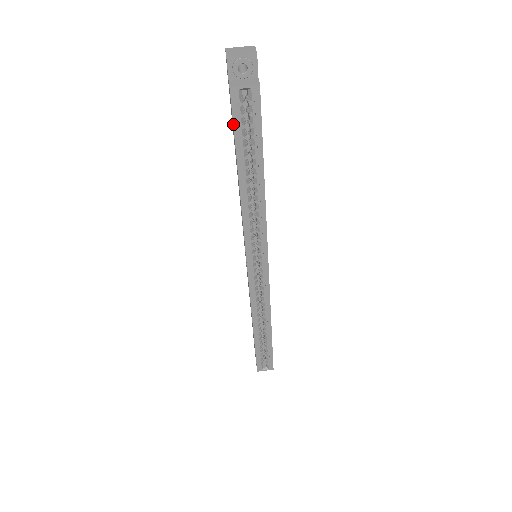
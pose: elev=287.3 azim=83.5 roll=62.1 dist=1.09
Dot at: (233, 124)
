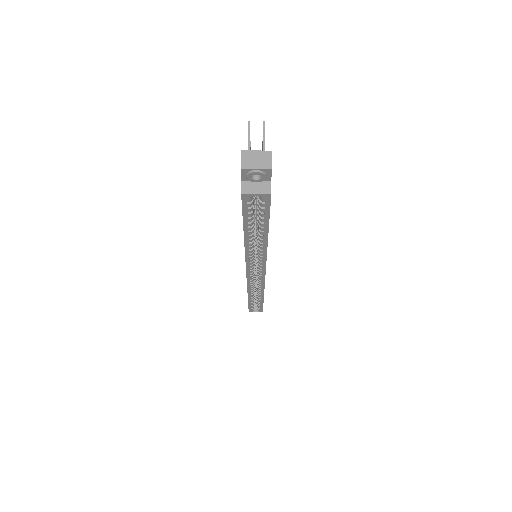
Dot at: (242, 211)
